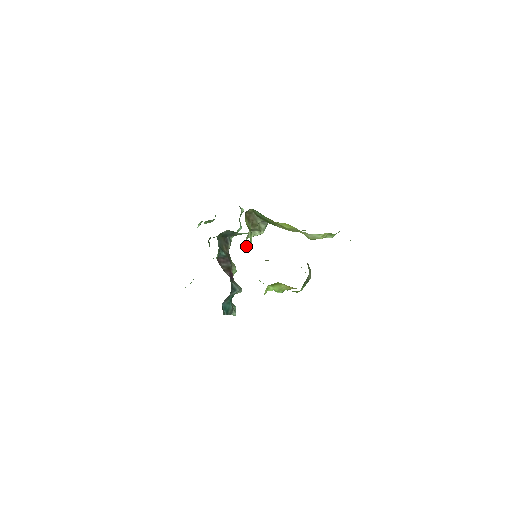
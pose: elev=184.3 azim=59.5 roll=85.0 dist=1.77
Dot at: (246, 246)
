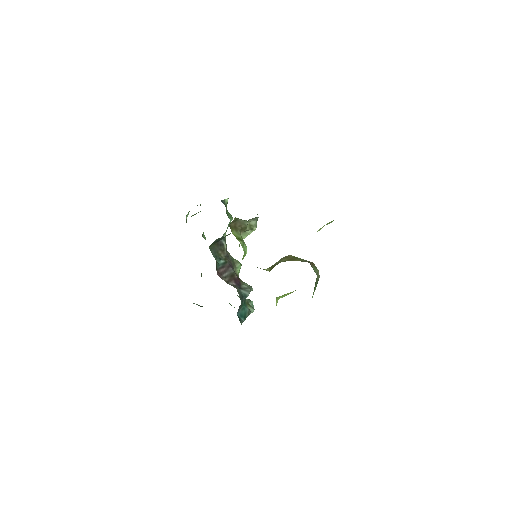
Dot at: (242, 259)
